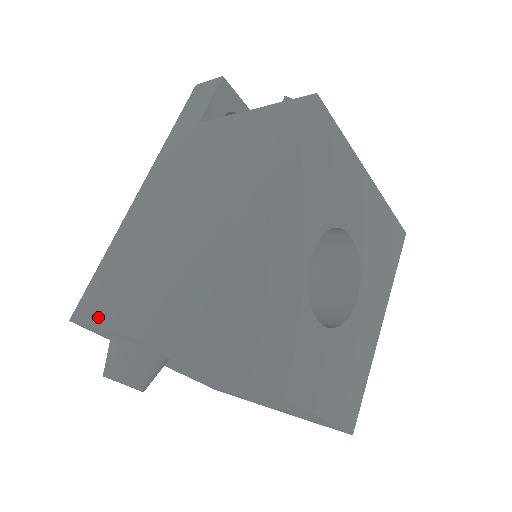
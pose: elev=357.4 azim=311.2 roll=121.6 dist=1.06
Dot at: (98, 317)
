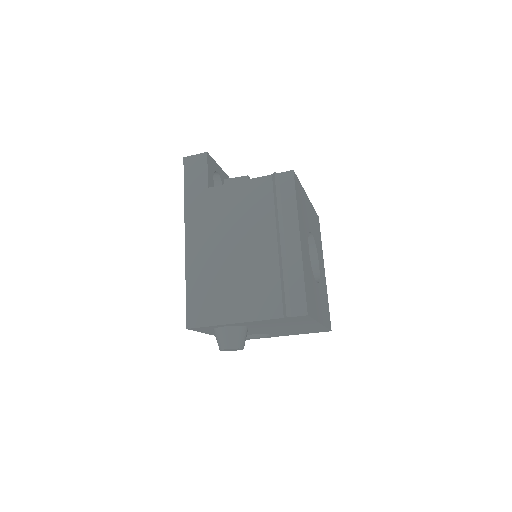
Dot at: (212, 320)
